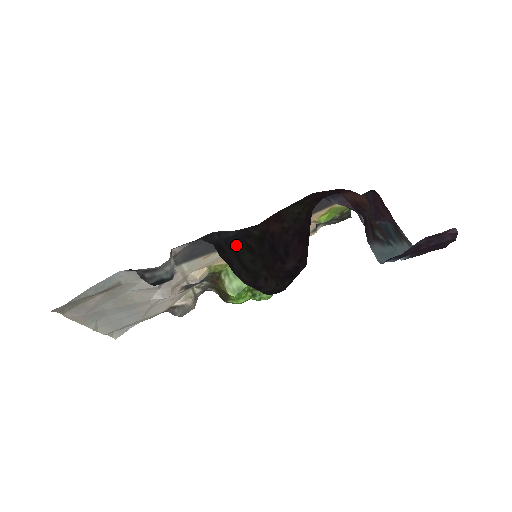
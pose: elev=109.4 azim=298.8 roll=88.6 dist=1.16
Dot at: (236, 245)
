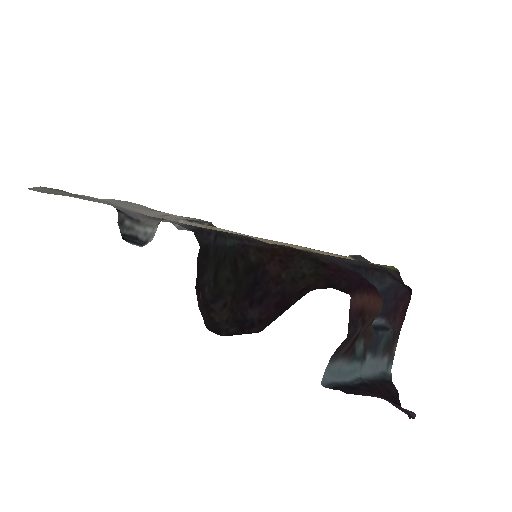
Dot at: (225, 257)
